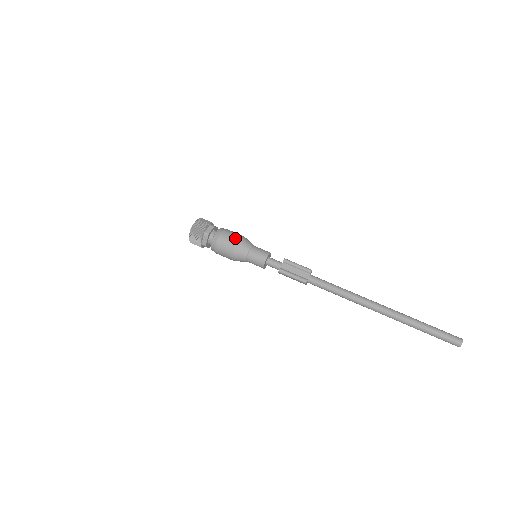
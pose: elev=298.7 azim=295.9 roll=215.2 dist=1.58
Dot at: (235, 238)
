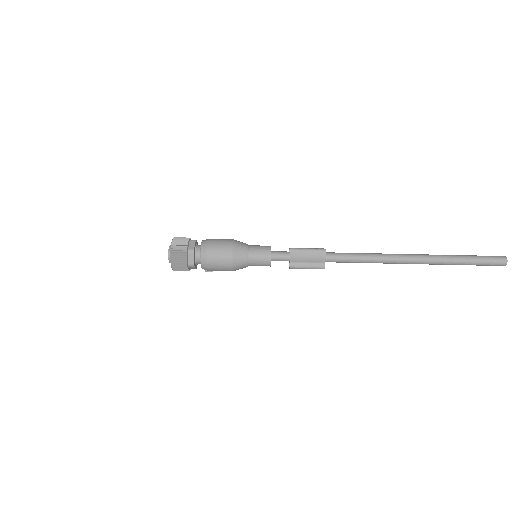
Dot at: occluded
